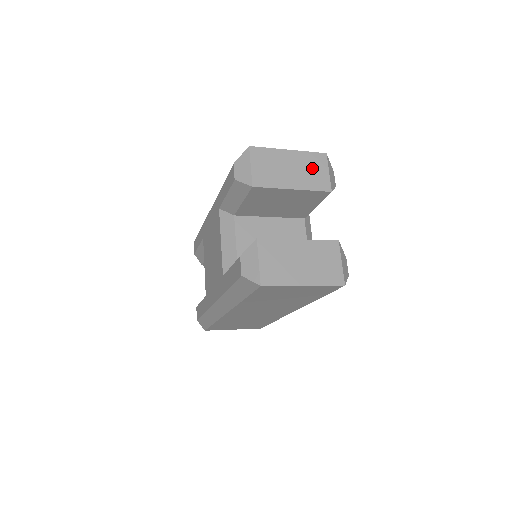
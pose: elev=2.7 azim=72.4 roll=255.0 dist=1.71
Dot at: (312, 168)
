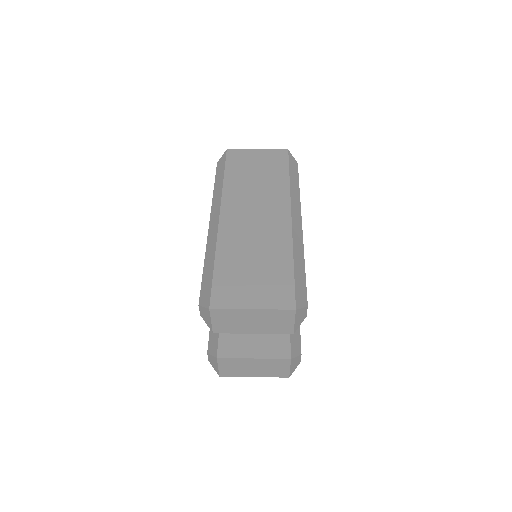
Dot at: (276, 320)
